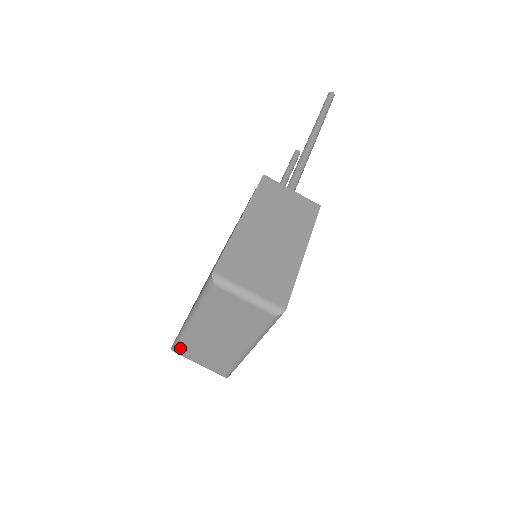
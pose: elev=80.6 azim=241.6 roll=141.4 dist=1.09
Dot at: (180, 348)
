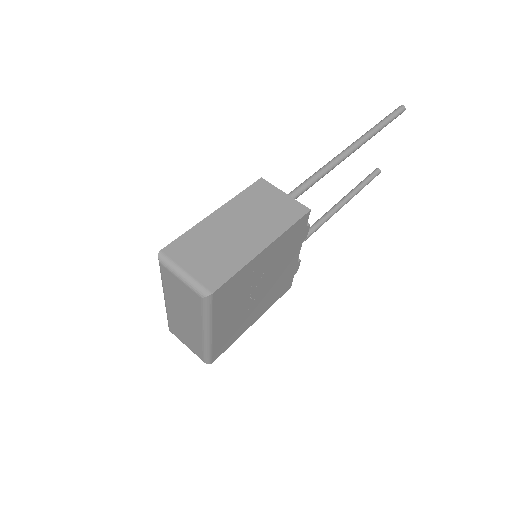
Dot at: (170, 327)
